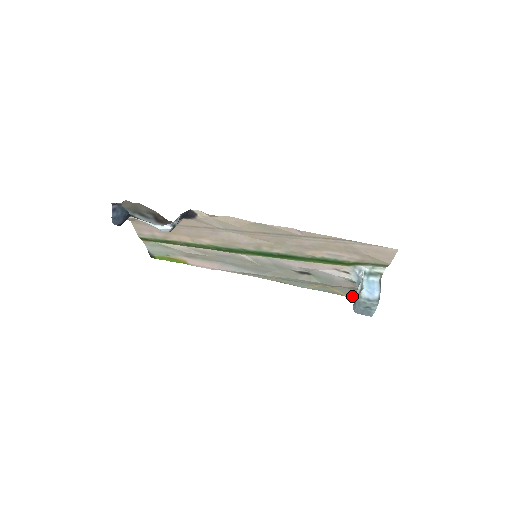
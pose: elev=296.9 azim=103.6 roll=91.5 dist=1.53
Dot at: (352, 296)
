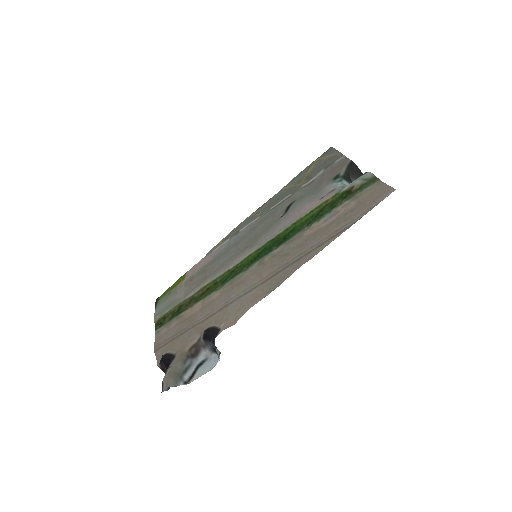
Dot at: (322, 156)
